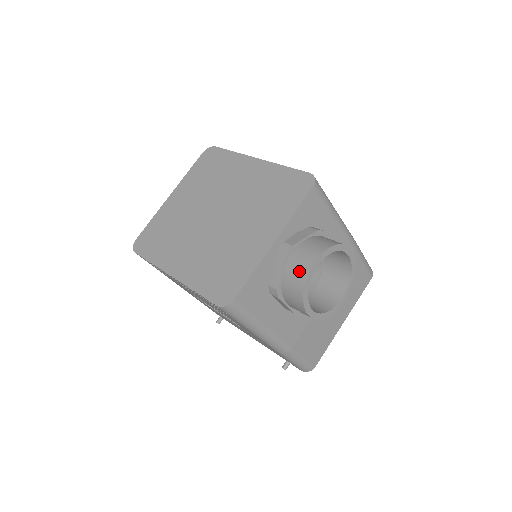
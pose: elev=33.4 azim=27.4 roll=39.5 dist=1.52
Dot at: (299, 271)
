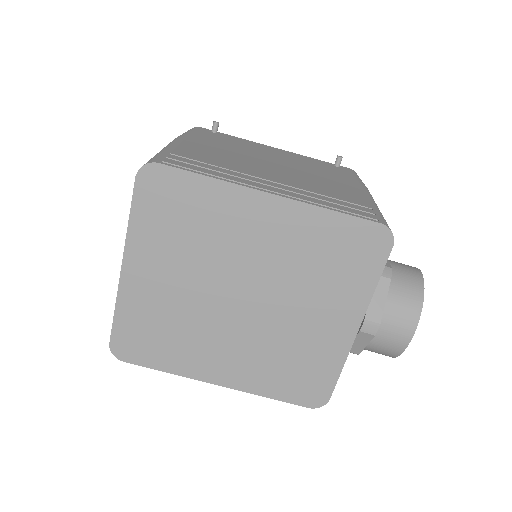
Dot at: (393, 345)
